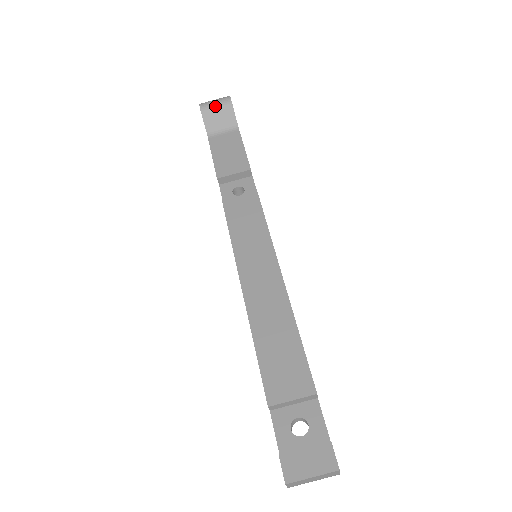
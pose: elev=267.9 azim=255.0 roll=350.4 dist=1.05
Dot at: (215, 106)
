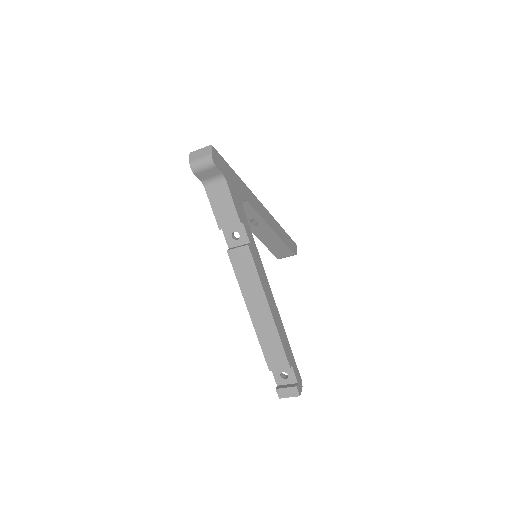
Dot at: (202, 168)
